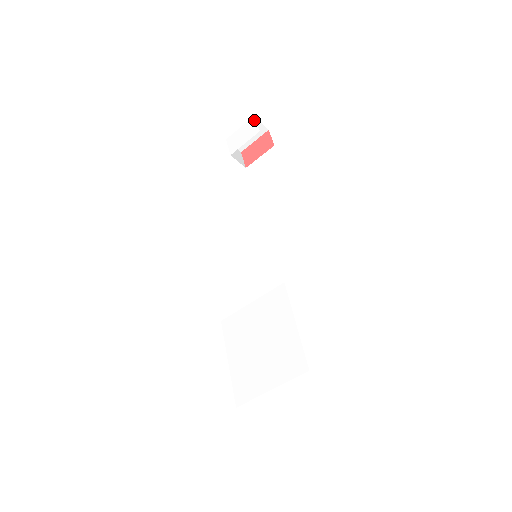
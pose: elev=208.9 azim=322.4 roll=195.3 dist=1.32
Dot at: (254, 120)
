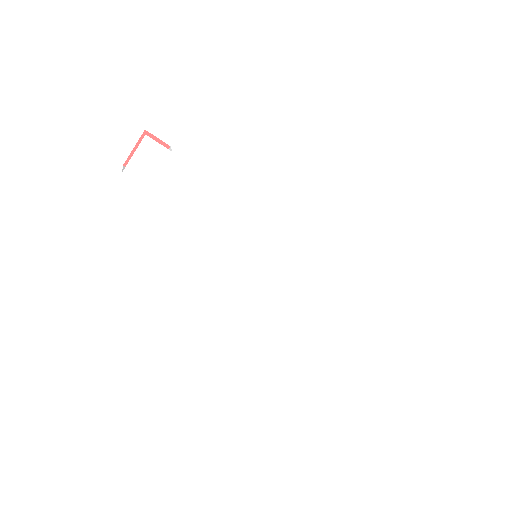
Dot at: (151, 140)
